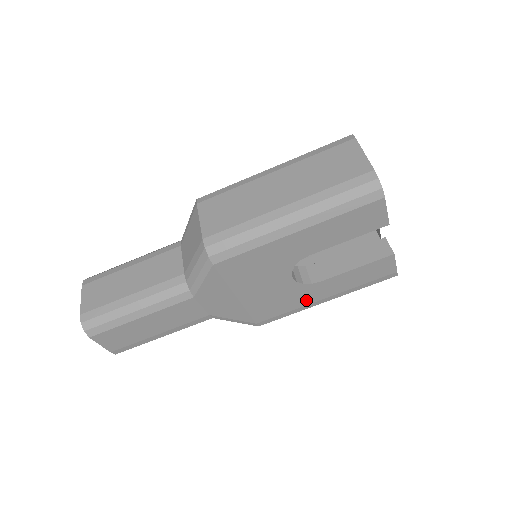
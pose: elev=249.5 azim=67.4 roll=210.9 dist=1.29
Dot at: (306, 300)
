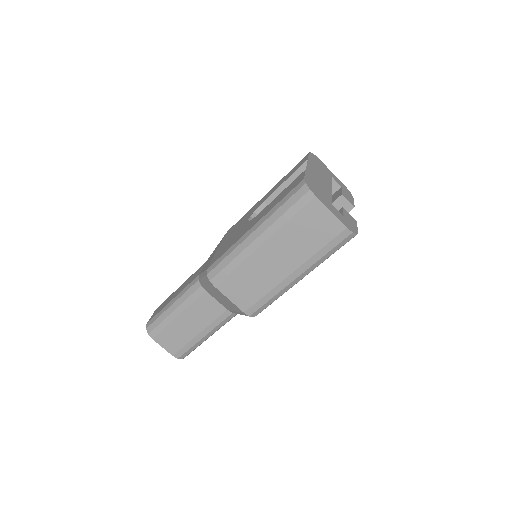
Dot at: occluded
